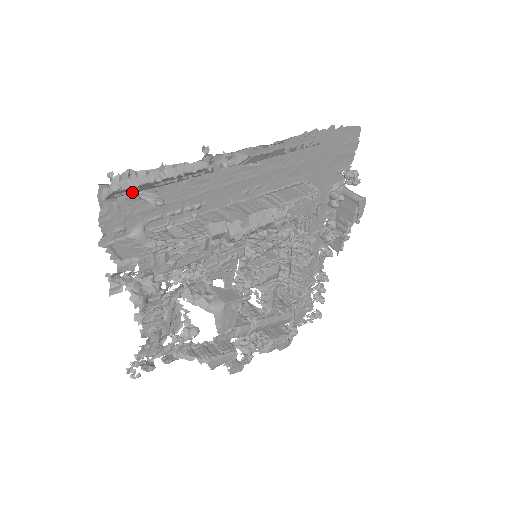
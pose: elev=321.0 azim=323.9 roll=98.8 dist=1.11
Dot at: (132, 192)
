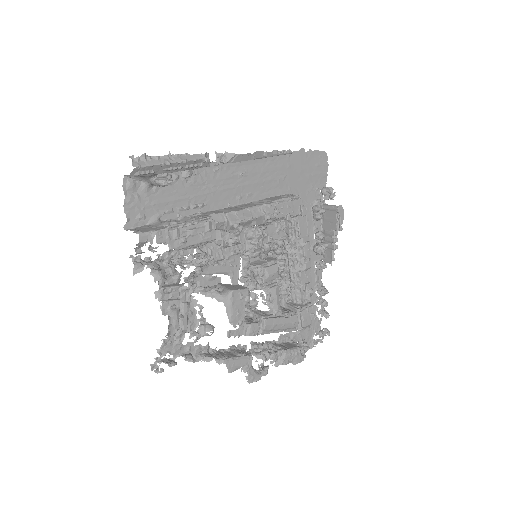
Dot at: (148, 172)
